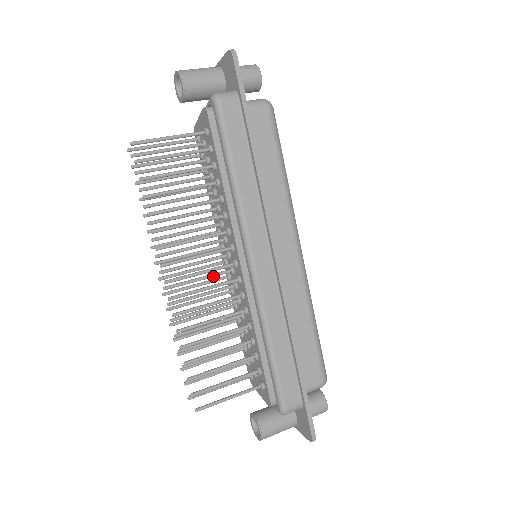
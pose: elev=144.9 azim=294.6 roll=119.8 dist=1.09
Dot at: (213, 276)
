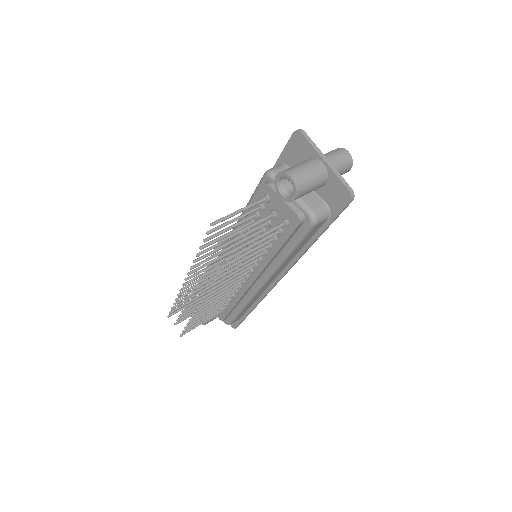
Dot at: occluded
